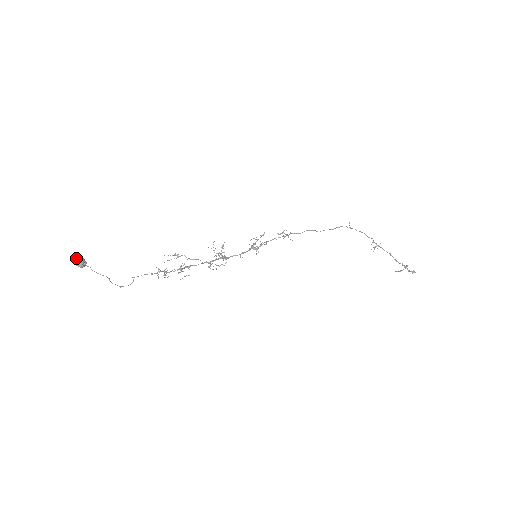
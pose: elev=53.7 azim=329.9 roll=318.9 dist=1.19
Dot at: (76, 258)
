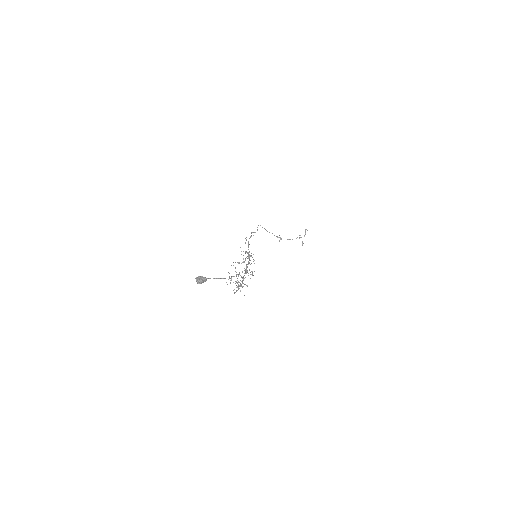
Dot at: (195, 278)
